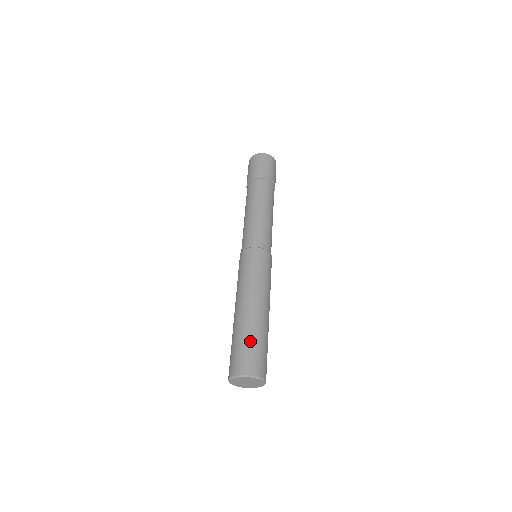
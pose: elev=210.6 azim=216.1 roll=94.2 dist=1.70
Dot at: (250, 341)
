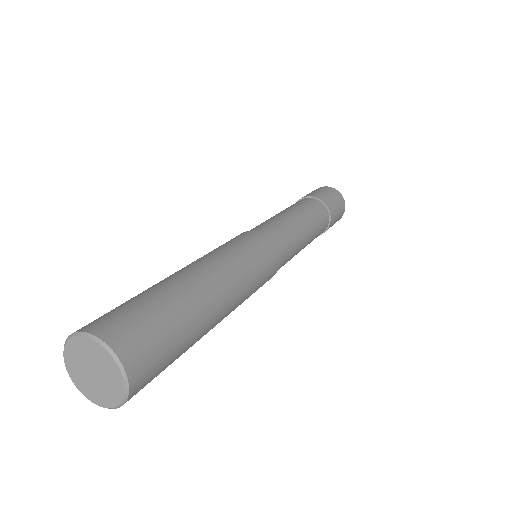
Dot at: (130, 299)
